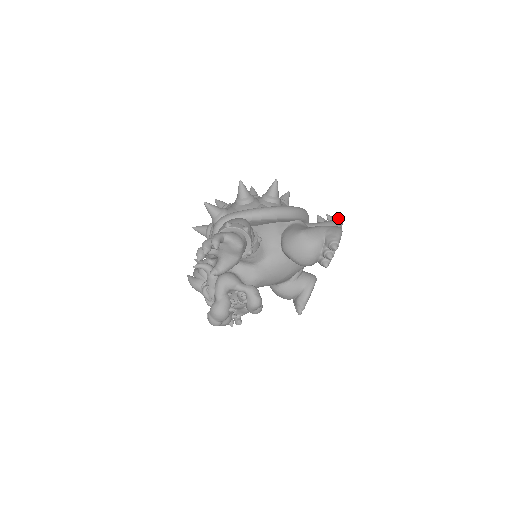
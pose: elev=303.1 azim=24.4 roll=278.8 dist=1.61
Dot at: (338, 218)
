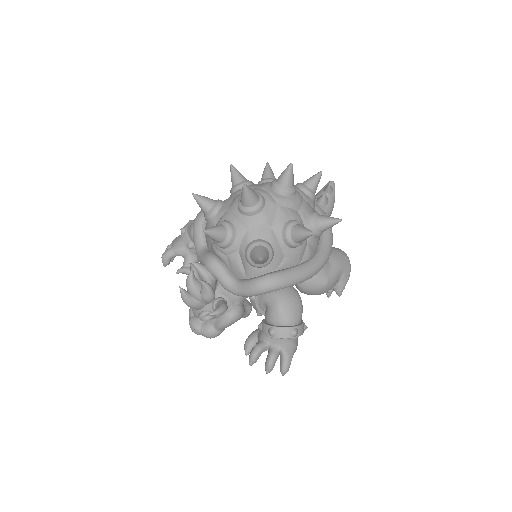
Dot at: occluded
